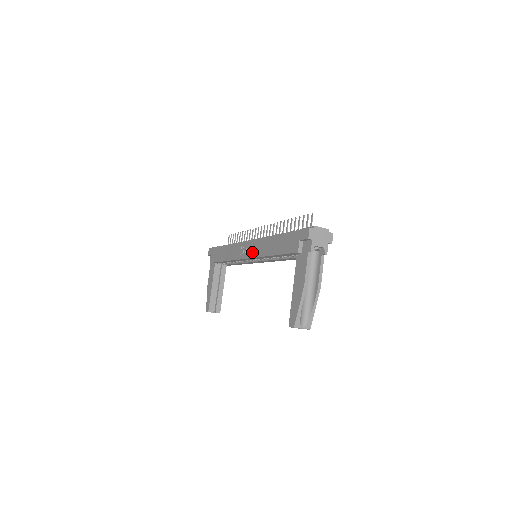
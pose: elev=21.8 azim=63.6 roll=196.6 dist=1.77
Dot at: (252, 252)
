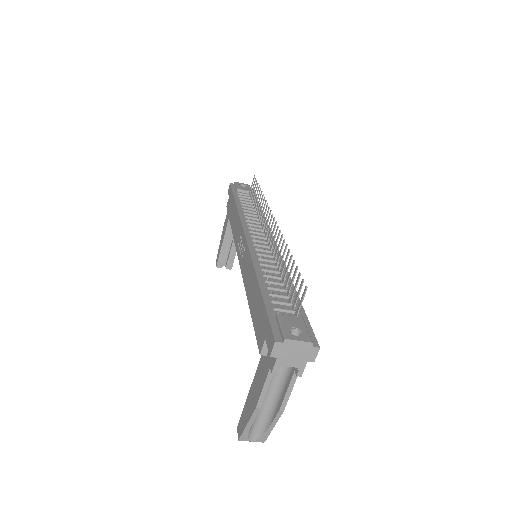
Dot at: (242, 263)
